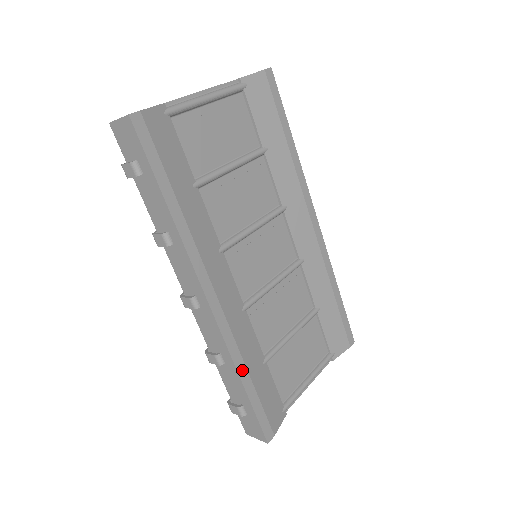
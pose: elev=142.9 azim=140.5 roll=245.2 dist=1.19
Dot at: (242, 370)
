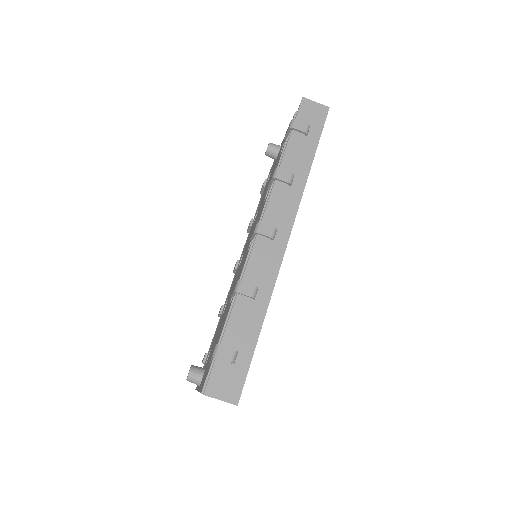
Dot at: (265, 314)
